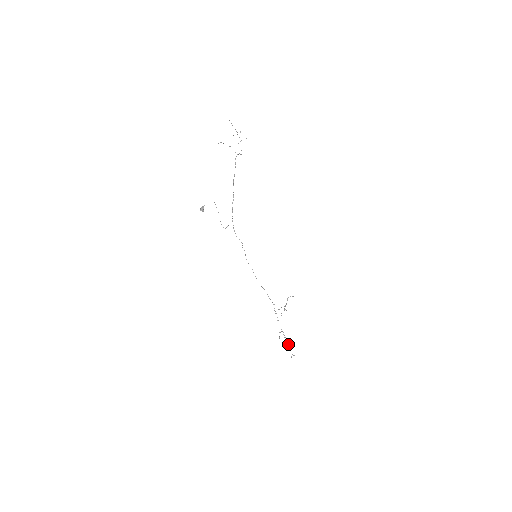
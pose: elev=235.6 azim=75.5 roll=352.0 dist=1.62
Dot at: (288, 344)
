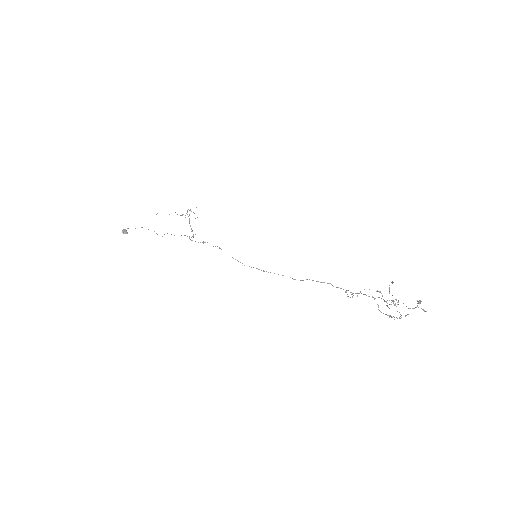
Dot at: occluded
